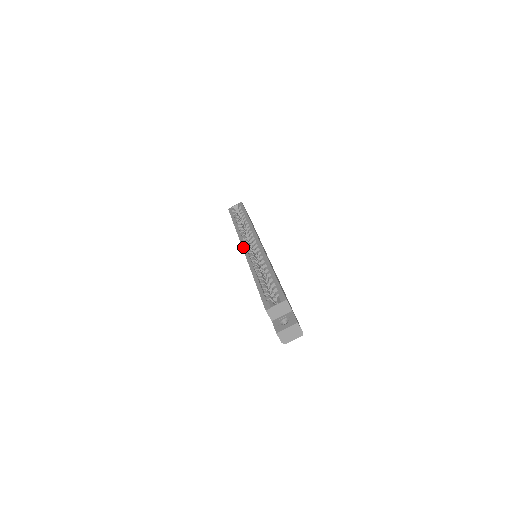
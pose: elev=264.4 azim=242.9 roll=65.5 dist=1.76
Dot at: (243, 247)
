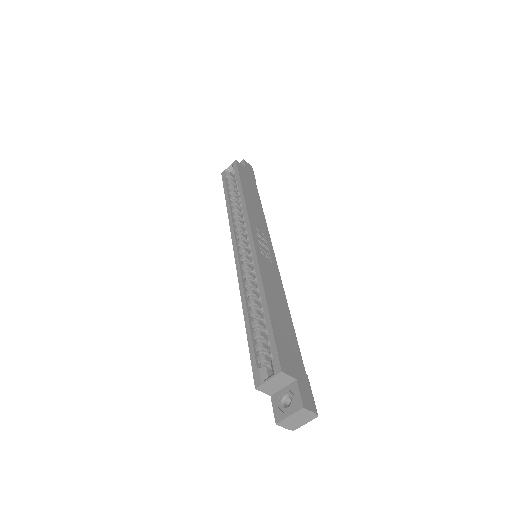
Dot at: (234, 250)
